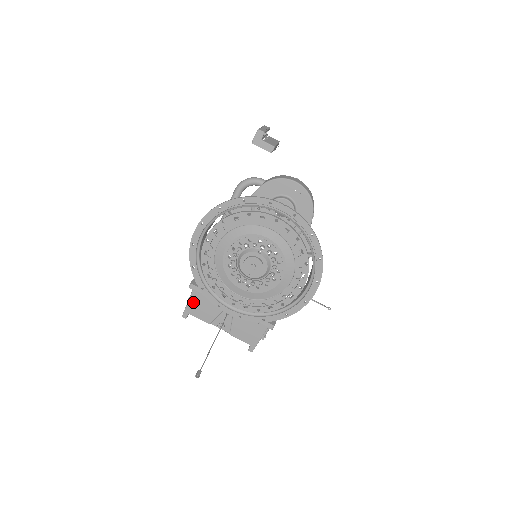
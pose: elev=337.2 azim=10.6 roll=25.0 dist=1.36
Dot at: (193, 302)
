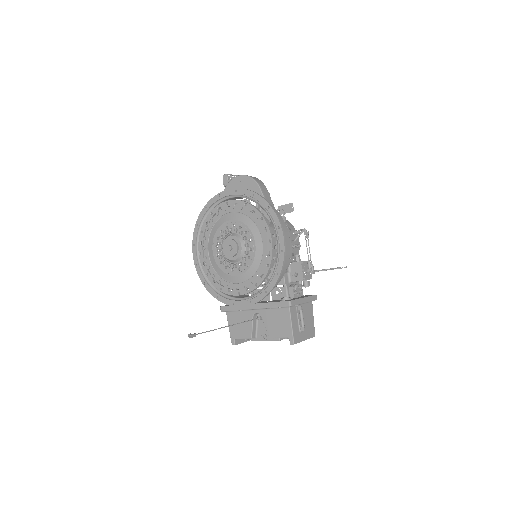
Dot at: occluded
